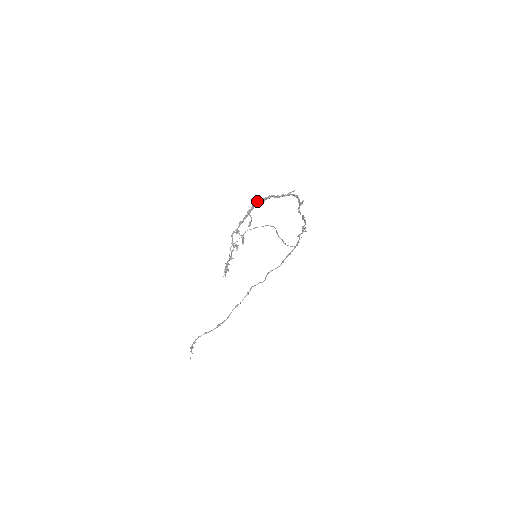
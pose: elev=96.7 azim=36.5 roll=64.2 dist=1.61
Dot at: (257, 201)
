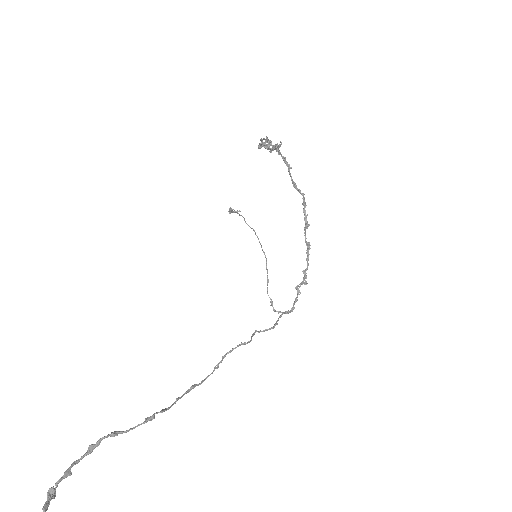
Dot at: (279, 151)
